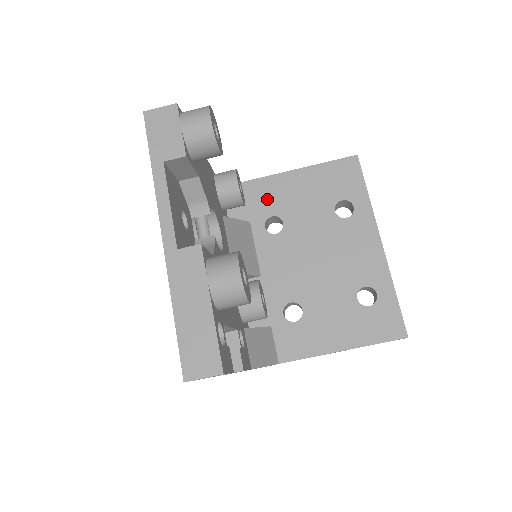
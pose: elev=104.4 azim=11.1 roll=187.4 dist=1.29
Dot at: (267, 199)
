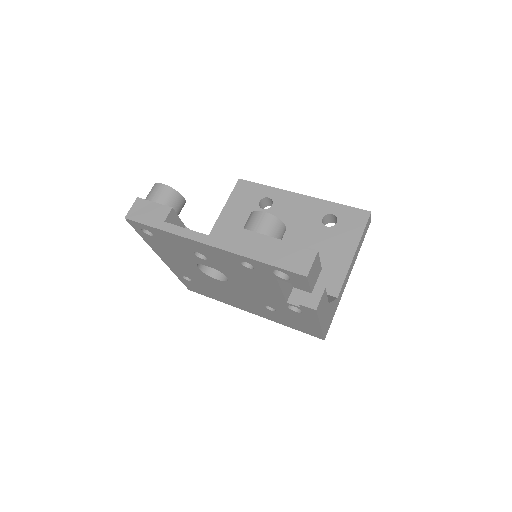
Dot at: occluded
